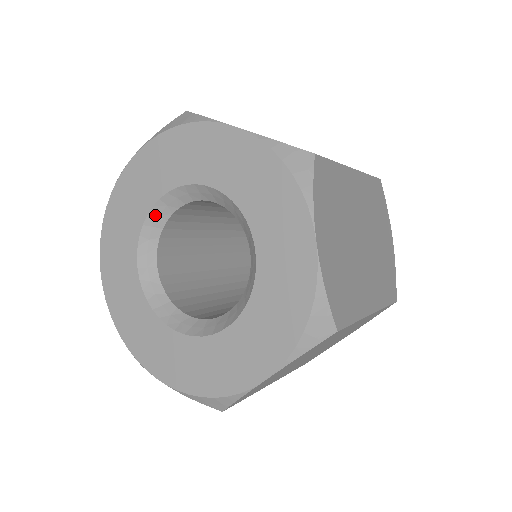
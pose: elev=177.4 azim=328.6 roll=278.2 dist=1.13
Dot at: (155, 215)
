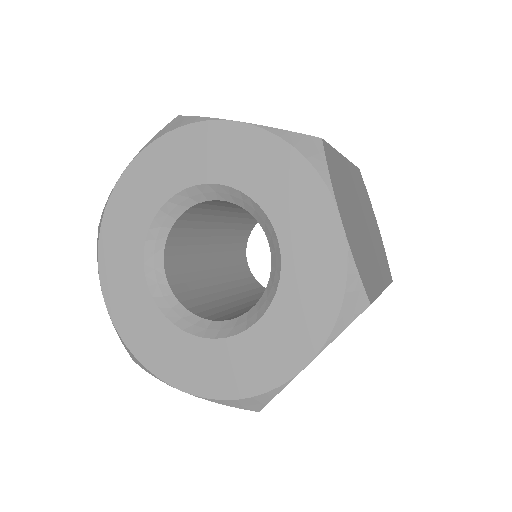
Dot at: (213, 189)
